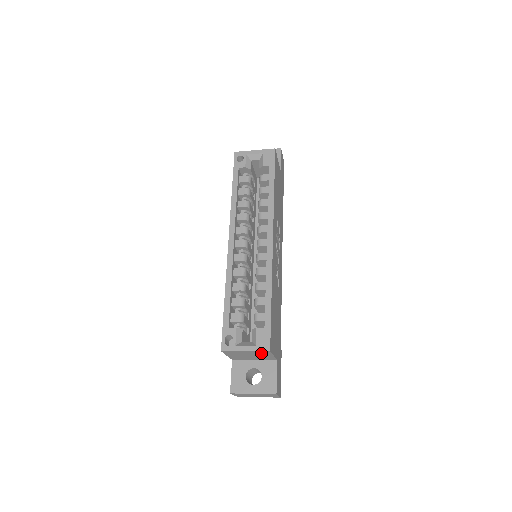
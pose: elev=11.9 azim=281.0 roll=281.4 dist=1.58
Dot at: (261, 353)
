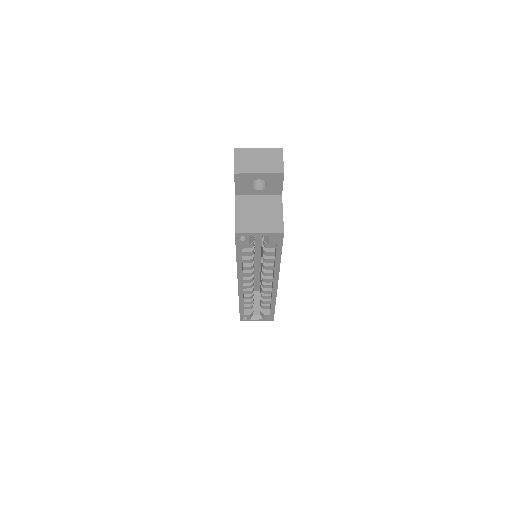
Dot at: occluded
